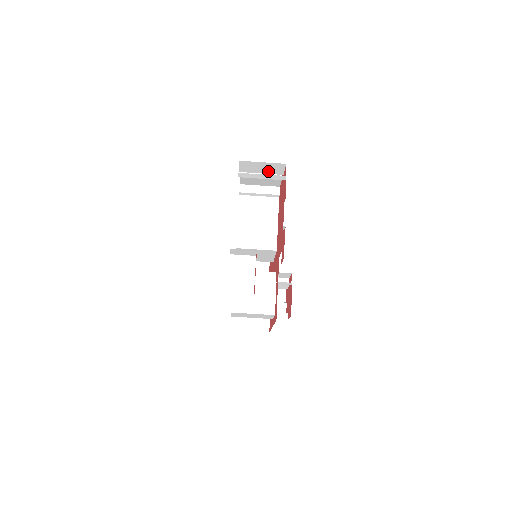
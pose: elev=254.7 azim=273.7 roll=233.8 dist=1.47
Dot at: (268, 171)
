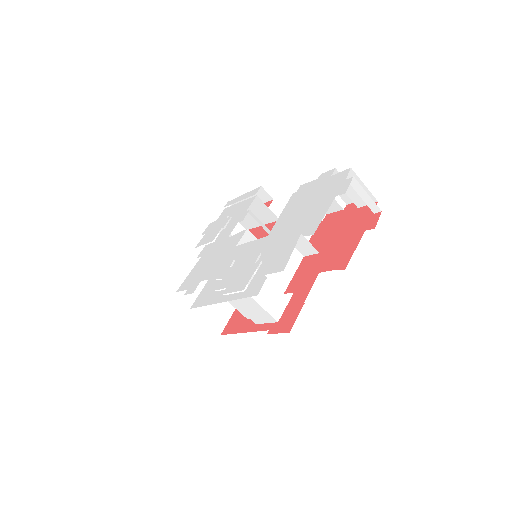
Dot at: (353, 195)
